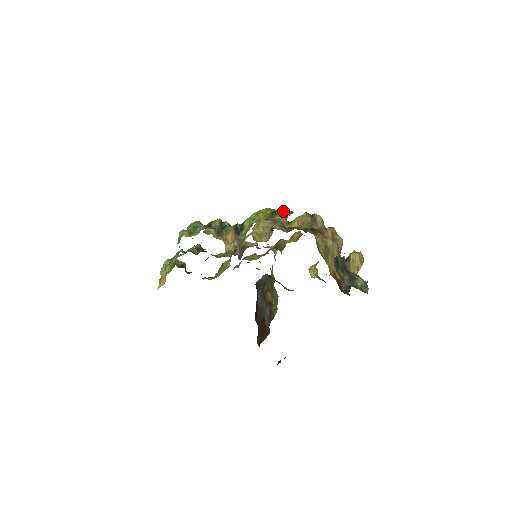
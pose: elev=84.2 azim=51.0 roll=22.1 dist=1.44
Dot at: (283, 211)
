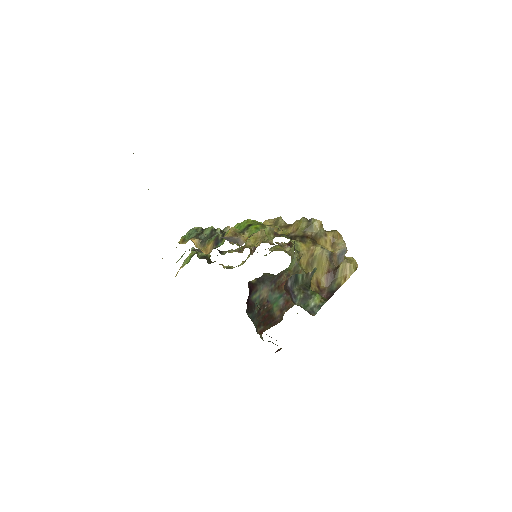
Dot at: (255, 226)
